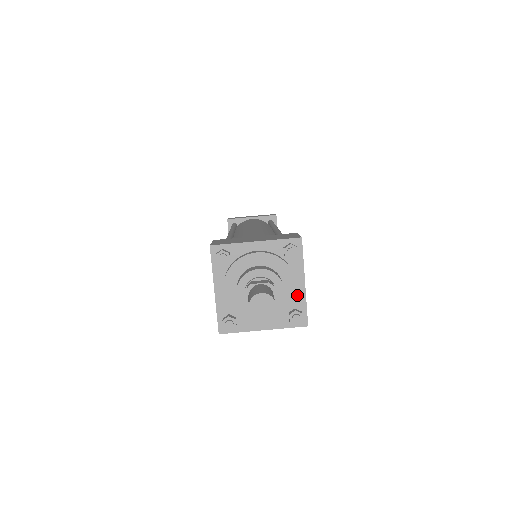
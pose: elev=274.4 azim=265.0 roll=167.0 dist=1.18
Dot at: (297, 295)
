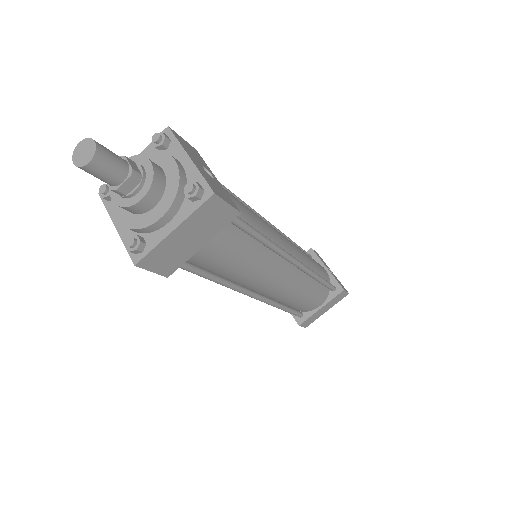
Dot at: (188, 174)
